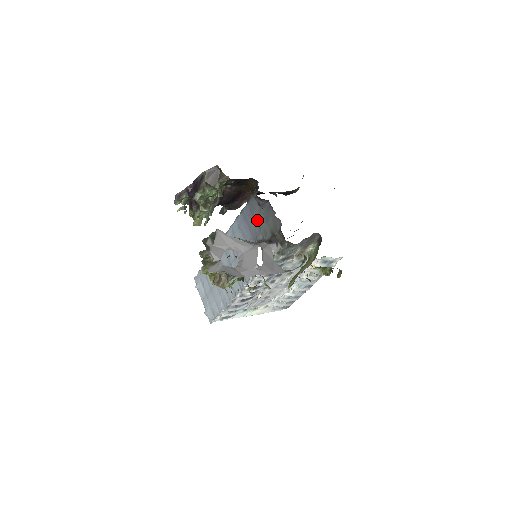
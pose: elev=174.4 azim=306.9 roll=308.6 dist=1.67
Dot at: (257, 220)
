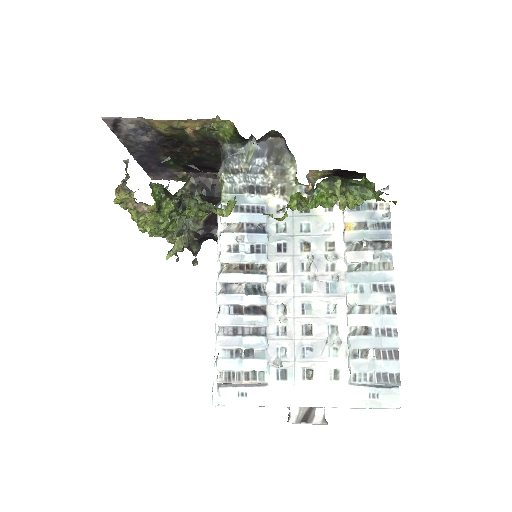
Dot at: occluded
